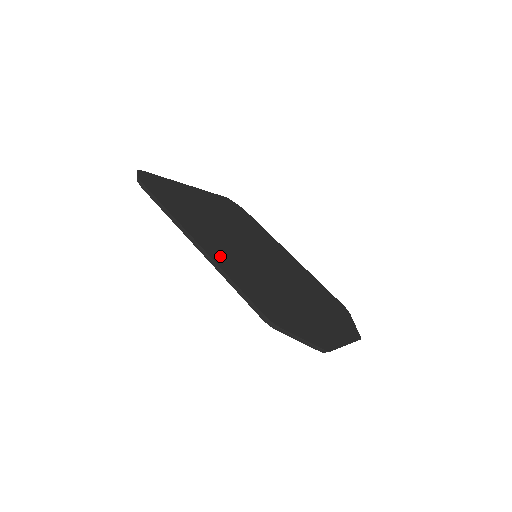
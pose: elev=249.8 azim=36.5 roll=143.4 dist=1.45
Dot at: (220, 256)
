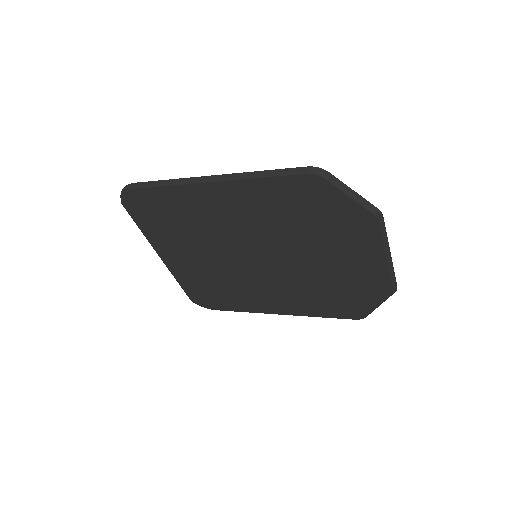
Dot at: occluded
